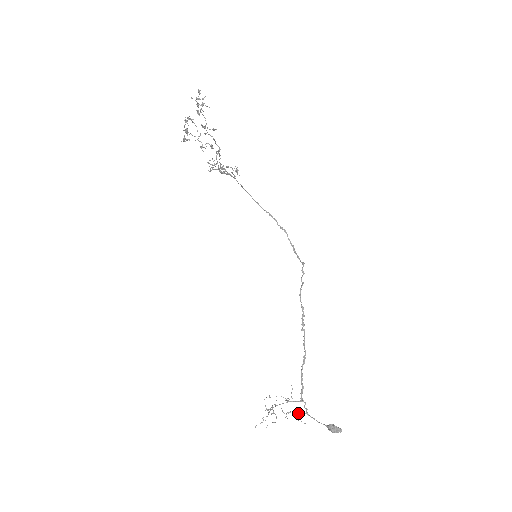
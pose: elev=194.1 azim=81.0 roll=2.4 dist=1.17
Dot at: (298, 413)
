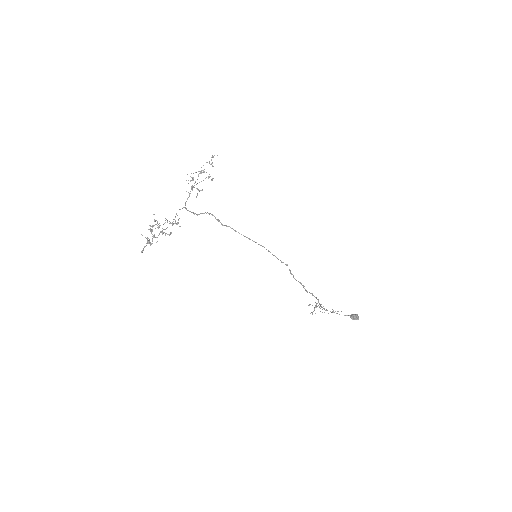
Dot at: occluded
